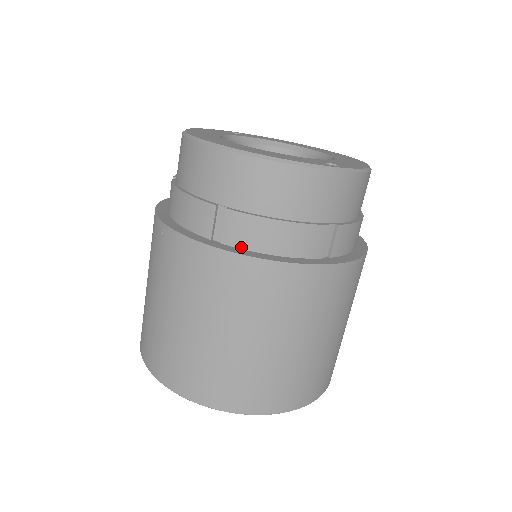
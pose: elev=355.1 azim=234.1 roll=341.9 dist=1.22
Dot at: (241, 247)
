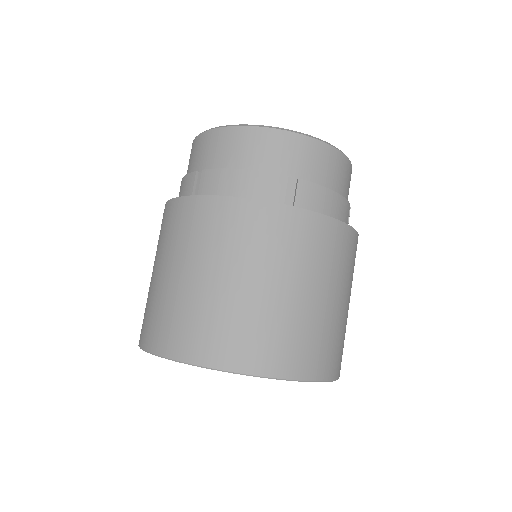
Dot at: occluded
